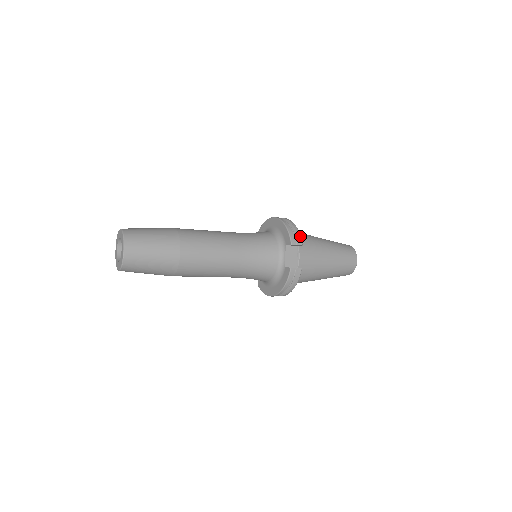
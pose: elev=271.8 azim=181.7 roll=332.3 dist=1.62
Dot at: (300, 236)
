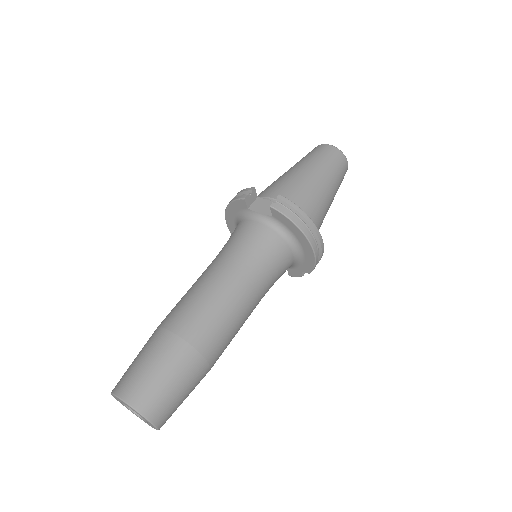
Dot at: (245, 189)
